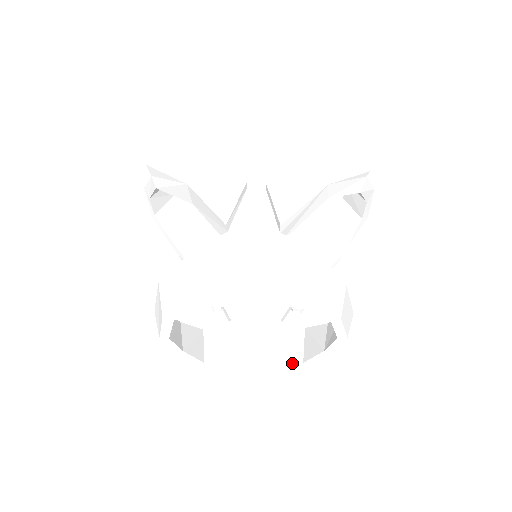
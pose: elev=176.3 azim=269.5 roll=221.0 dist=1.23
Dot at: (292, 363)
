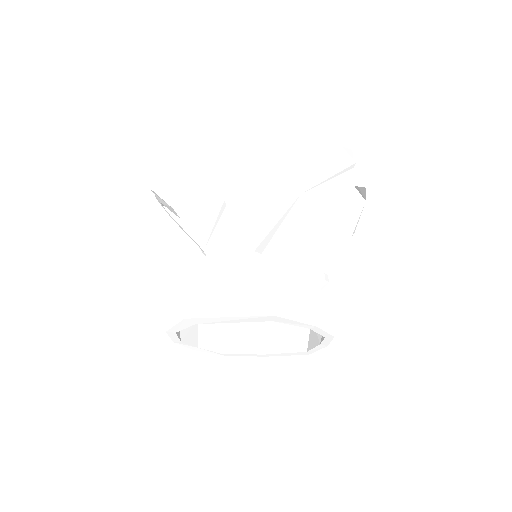
Dot at: (297, 352)
